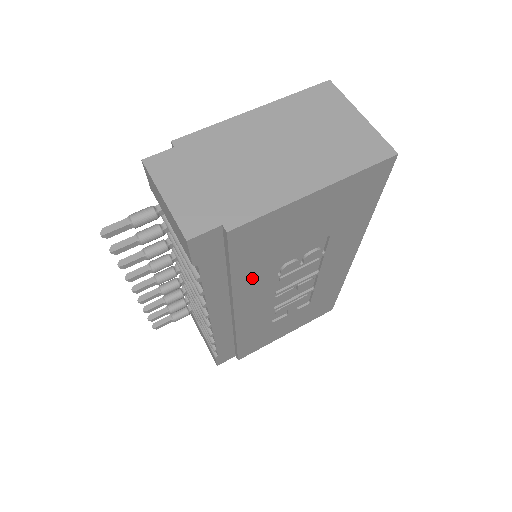
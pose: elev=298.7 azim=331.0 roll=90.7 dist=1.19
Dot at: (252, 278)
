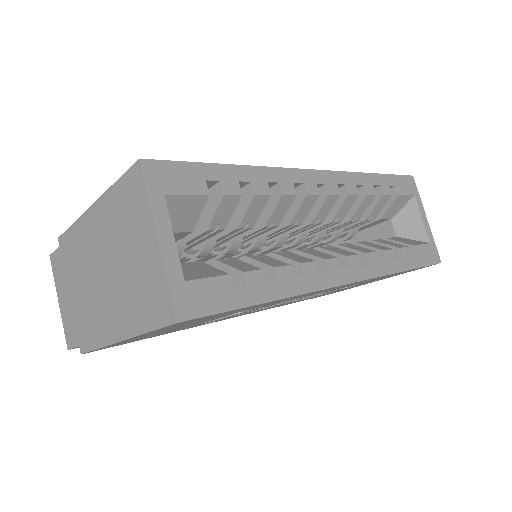
Dot at: occluded
